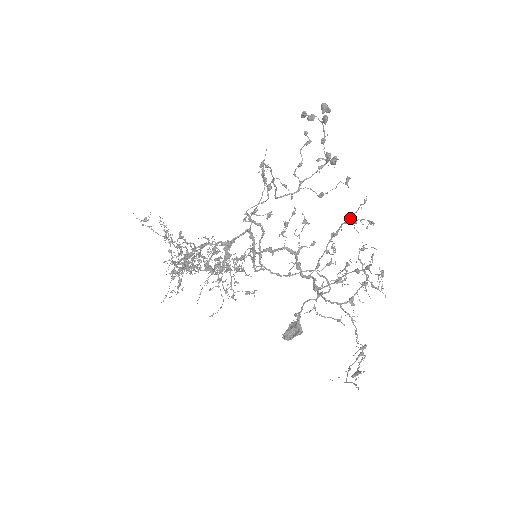
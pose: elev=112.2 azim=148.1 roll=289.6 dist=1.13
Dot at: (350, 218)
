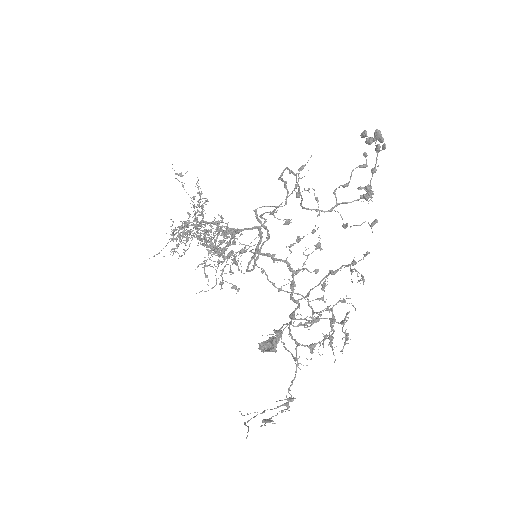
Dot at: (352, 263)
